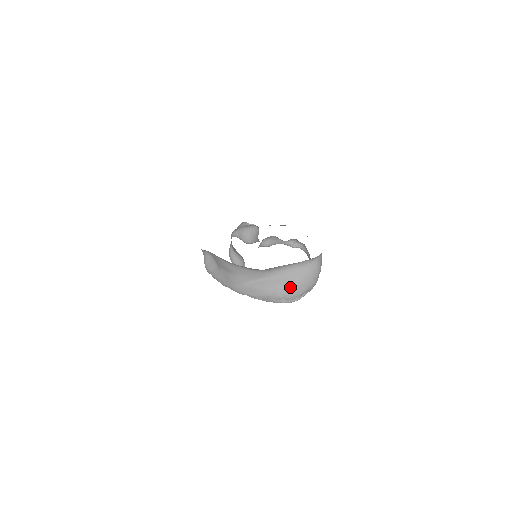
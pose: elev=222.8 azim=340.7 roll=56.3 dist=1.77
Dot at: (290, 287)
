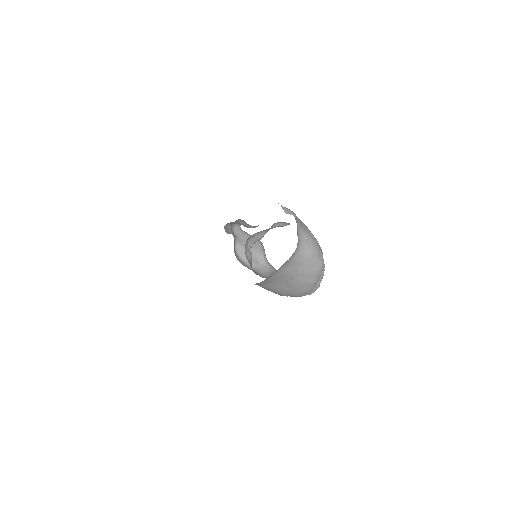
Dot at: (295, 287)
